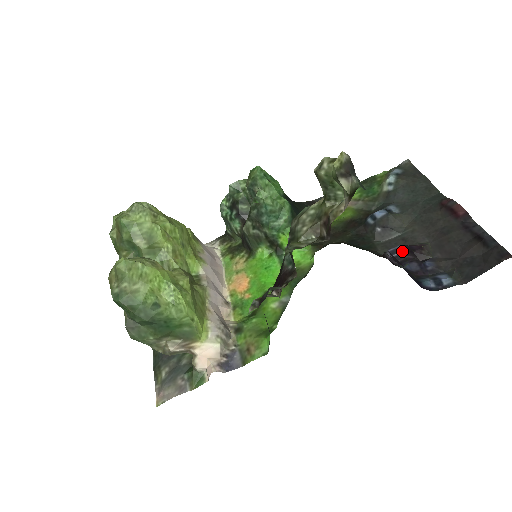
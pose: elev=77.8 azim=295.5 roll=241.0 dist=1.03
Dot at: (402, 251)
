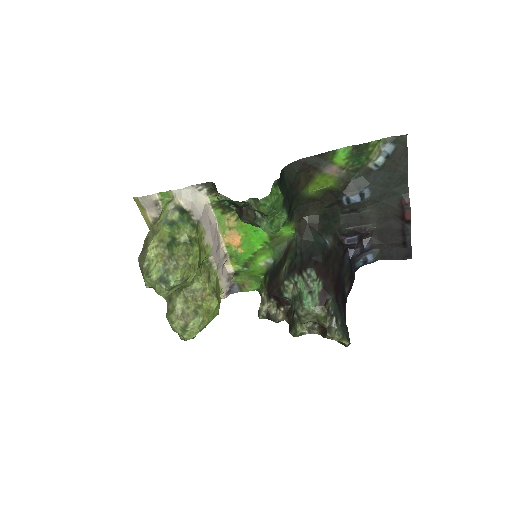
Dot at: (355, 243)
